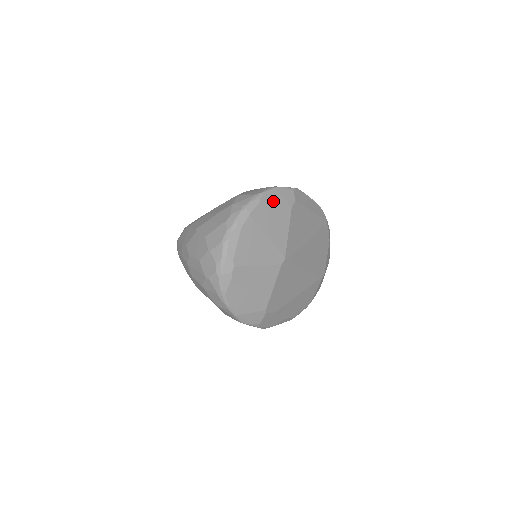
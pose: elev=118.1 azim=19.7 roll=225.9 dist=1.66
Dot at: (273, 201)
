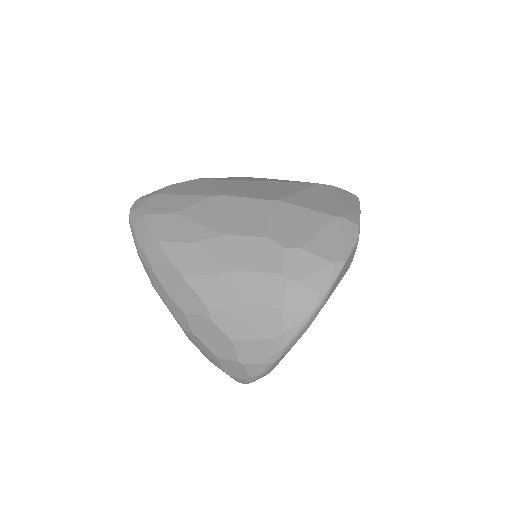
Dot at: (336, 285)
